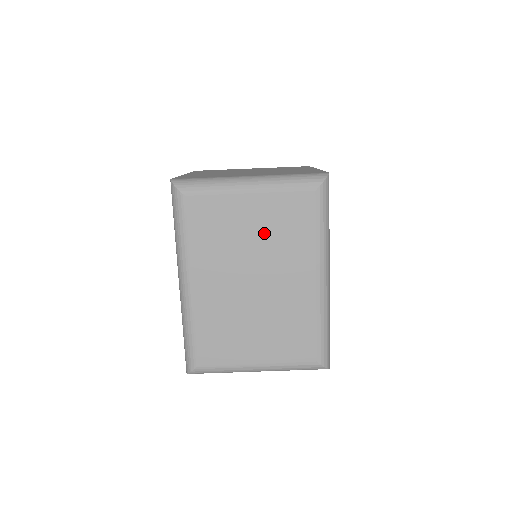
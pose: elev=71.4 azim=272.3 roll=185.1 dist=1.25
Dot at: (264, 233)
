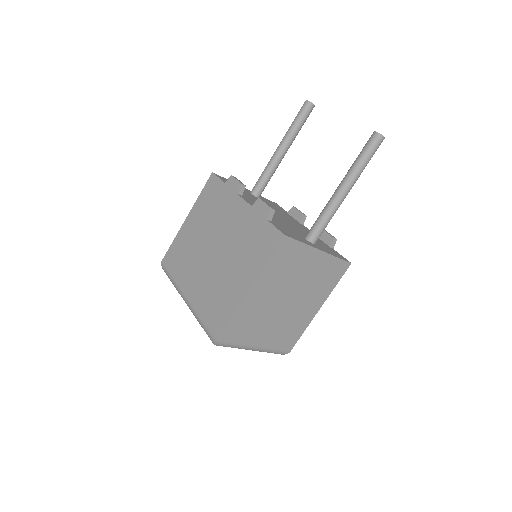
Dot at: occluded
